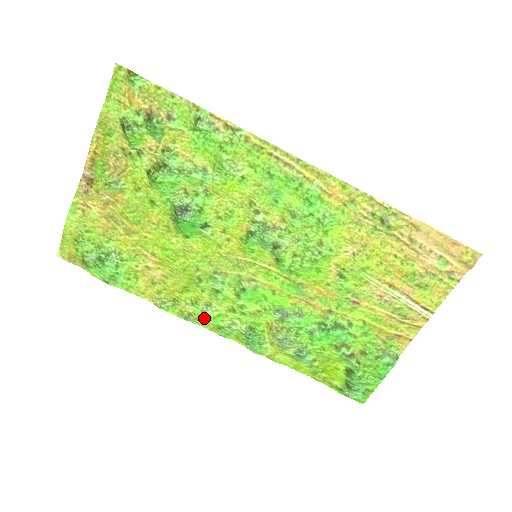
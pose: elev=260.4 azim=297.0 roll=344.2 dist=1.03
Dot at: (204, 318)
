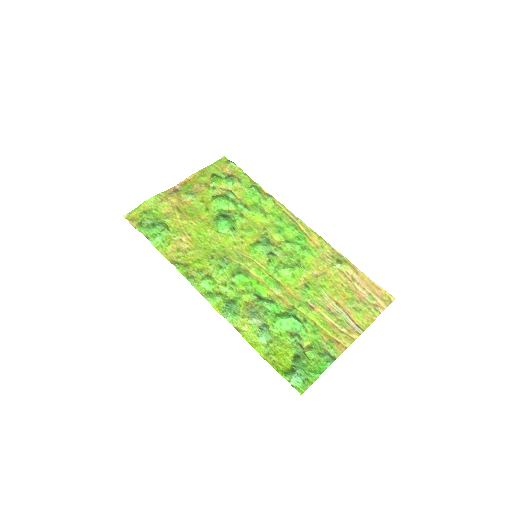
Dot at: (202, 282)
